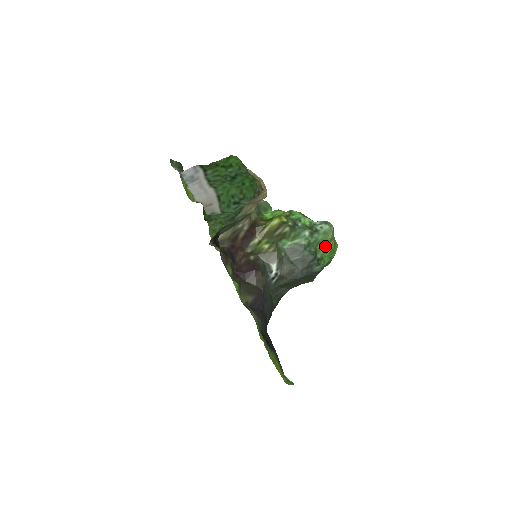
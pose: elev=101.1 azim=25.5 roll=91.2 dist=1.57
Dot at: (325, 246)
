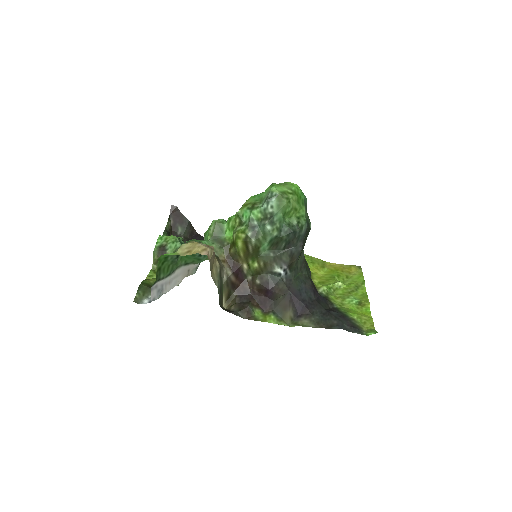
Dot at: (290, 210)
